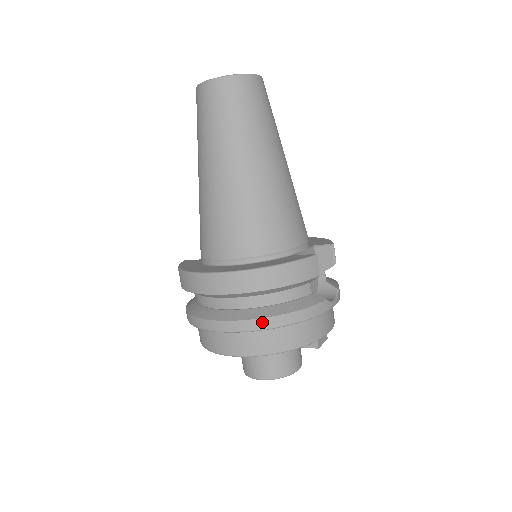
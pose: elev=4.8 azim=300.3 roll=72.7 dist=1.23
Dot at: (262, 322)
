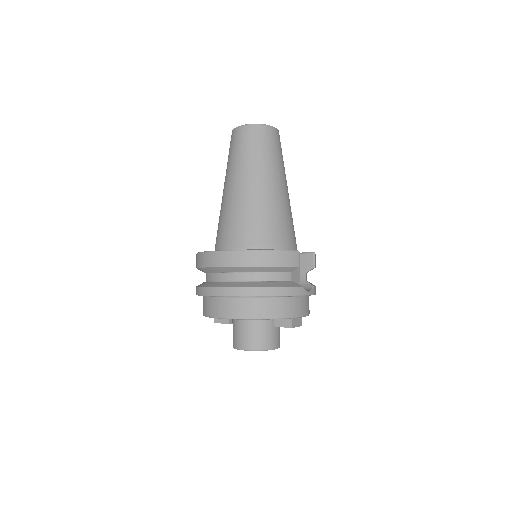
Dot at: (250, 290)
